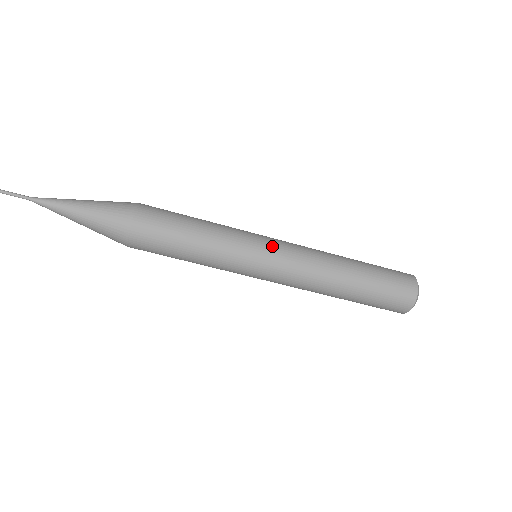
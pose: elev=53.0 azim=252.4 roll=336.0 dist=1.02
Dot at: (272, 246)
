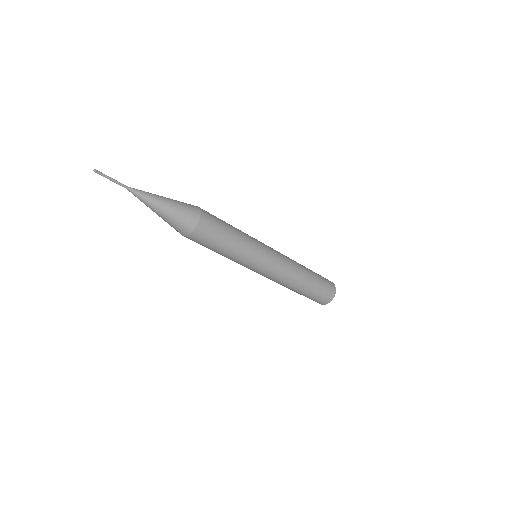
Dot at: (271, 249)
